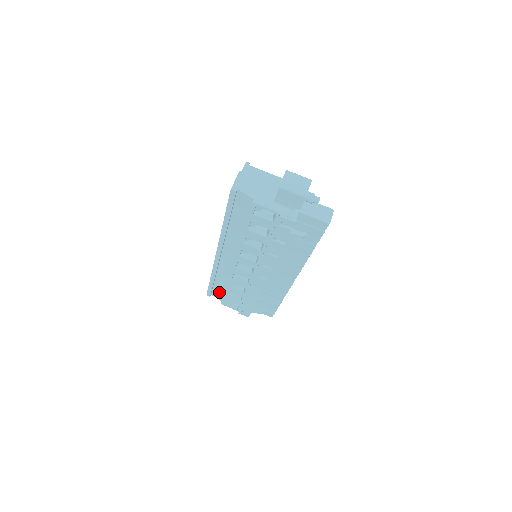
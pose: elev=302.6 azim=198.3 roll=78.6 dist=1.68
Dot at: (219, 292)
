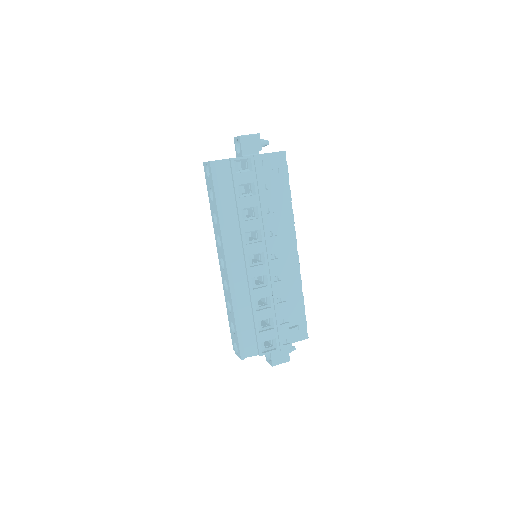
Dot at: (250, 340)
